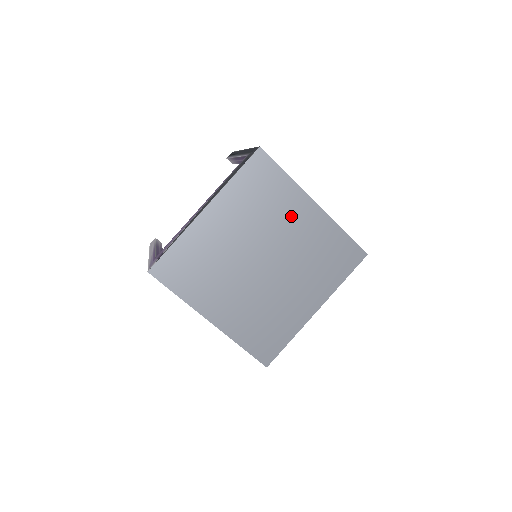
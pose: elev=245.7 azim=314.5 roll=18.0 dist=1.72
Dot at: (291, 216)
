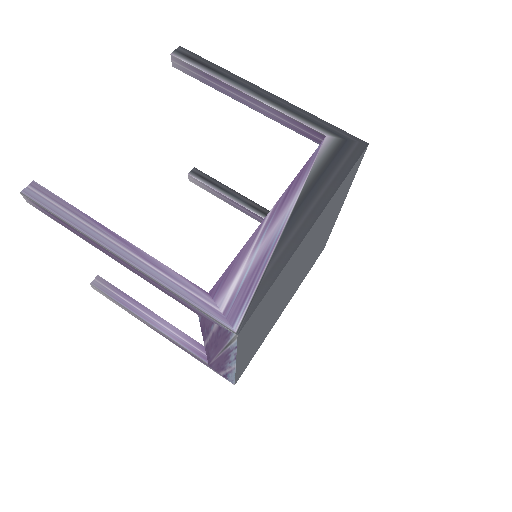
Dot at: (329, 223)
